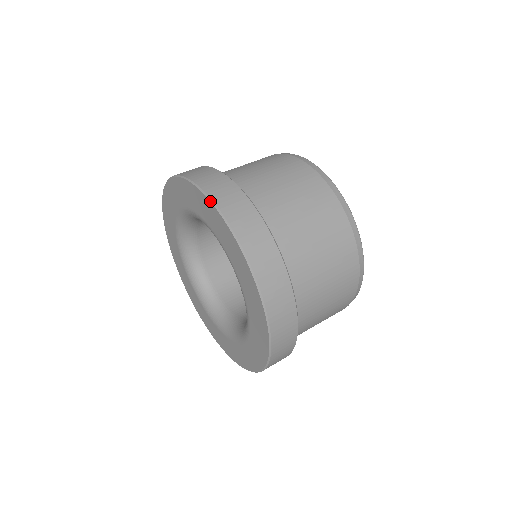
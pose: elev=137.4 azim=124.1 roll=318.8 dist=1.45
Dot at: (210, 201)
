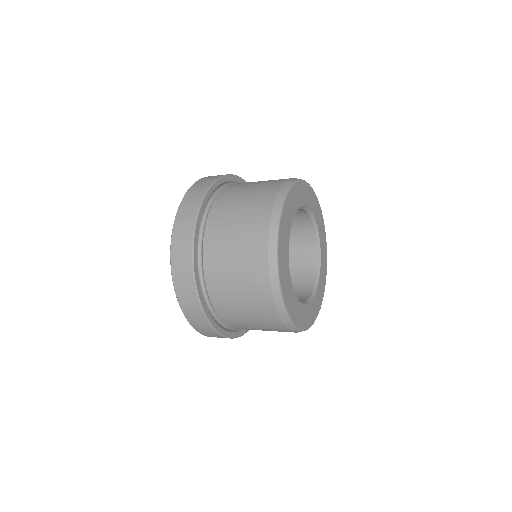
Dot at: (181, 202)
